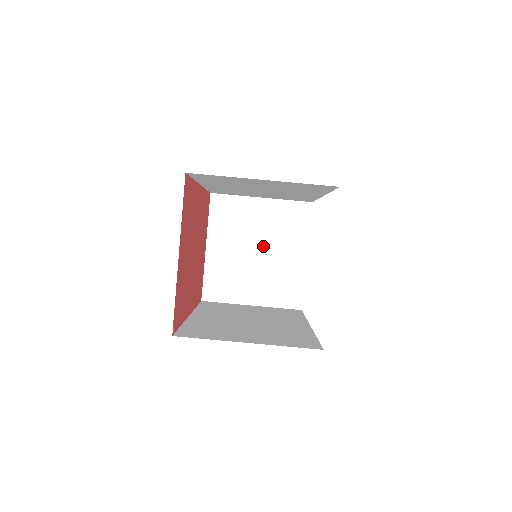
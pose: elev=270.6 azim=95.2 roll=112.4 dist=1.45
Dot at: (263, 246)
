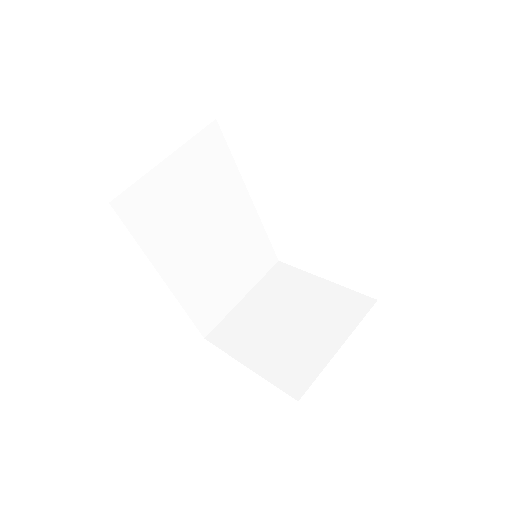
Dot at: (286, 312)
